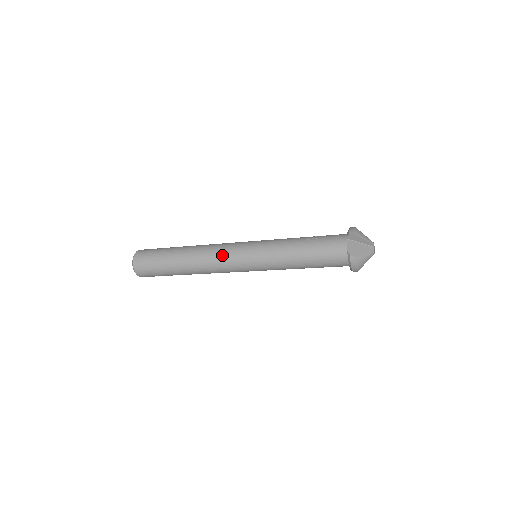
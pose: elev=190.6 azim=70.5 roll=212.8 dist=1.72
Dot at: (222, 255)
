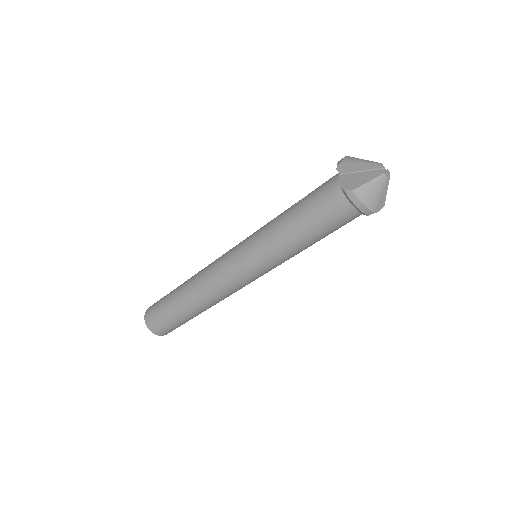
Dot at: (215, 270)
